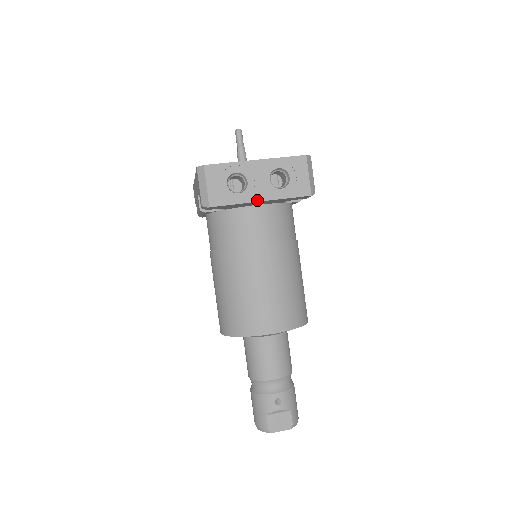
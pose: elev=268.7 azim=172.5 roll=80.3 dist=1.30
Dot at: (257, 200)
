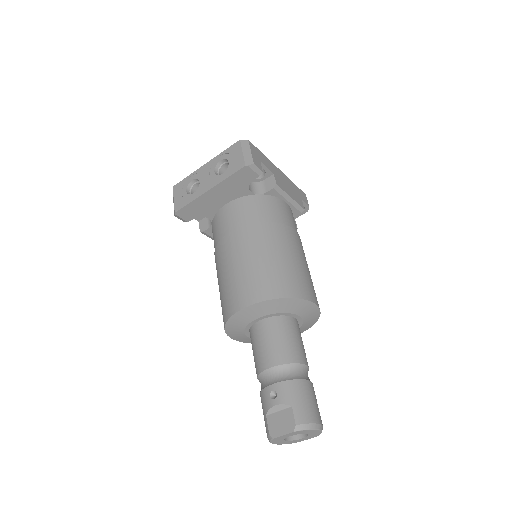
Dot at: (206, 191)
